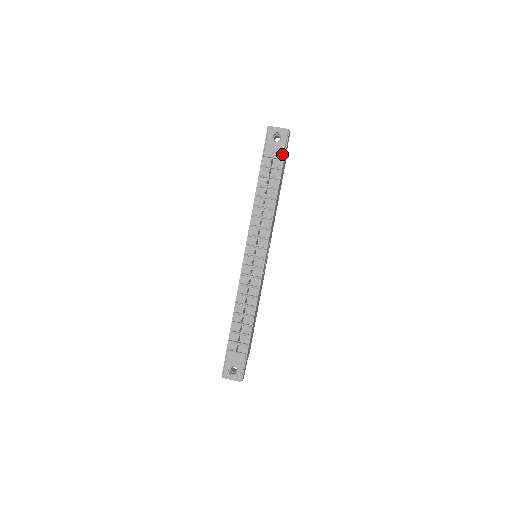
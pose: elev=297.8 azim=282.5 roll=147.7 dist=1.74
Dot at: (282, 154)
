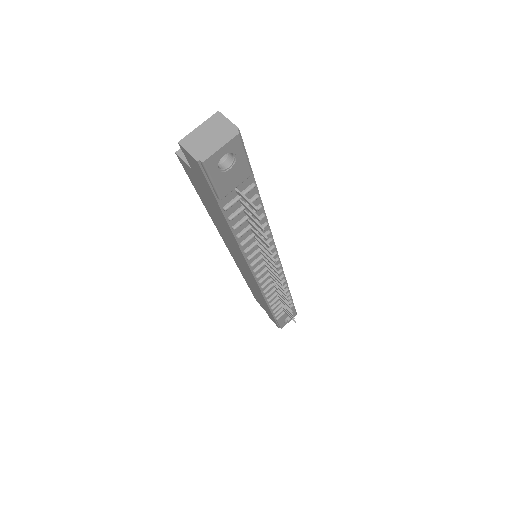
Dot at: (248, 171)
